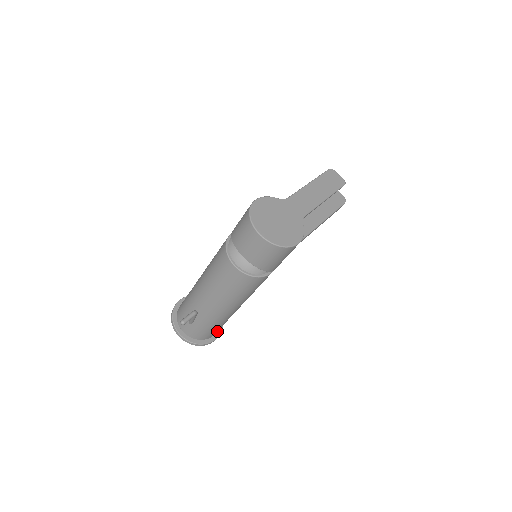
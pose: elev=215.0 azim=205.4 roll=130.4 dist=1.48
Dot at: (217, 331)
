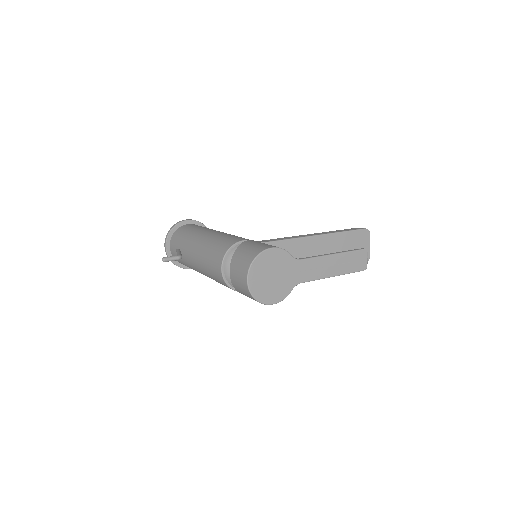
Dot at: occluded
